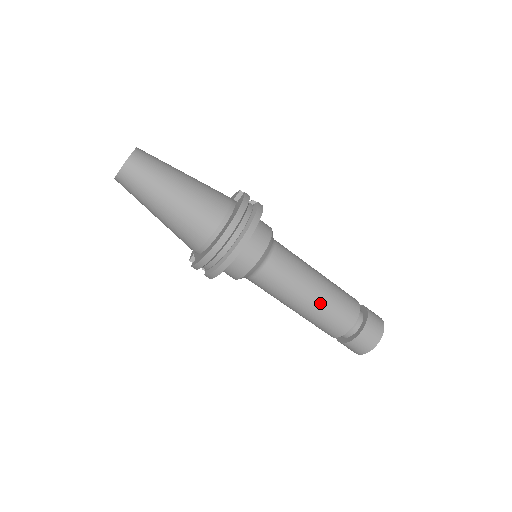
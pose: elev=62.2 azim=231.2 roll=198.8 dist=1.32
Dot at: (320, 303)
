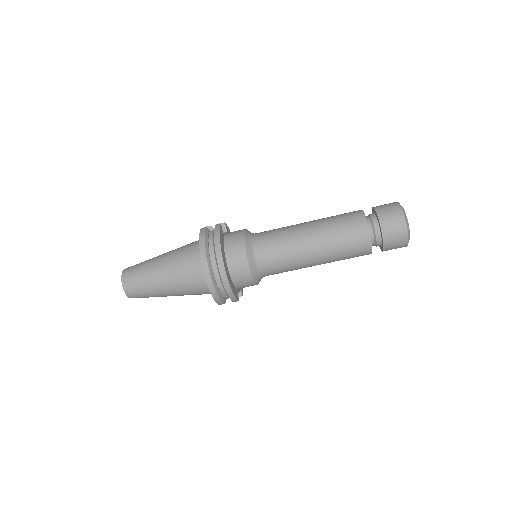
Dot at: (325, 243)
